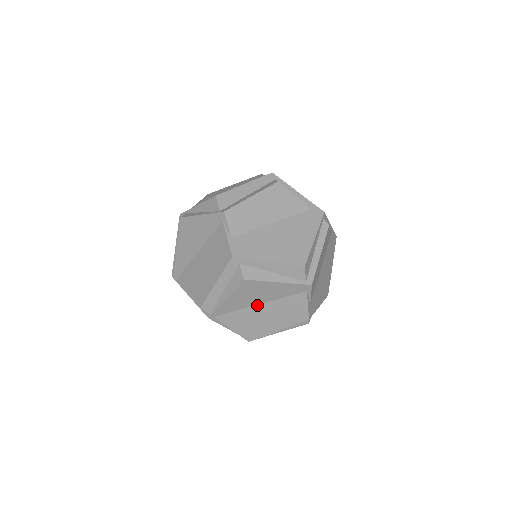
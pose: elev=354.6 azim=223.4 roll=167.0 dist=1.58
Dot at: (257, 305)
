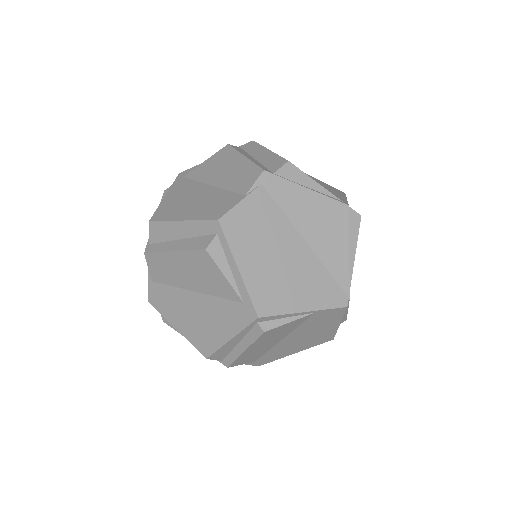
Dot at: occluded
